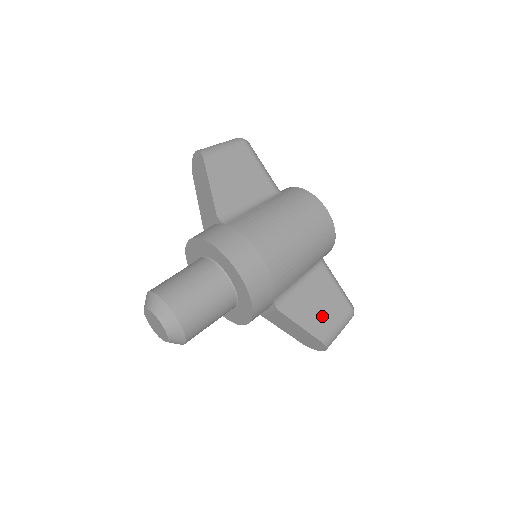
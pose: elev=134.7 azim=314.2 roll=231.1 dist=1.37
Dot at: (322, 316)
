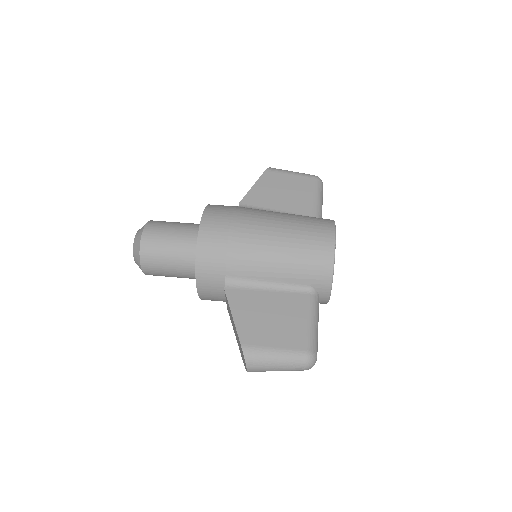
Dot at: (264, 328)
